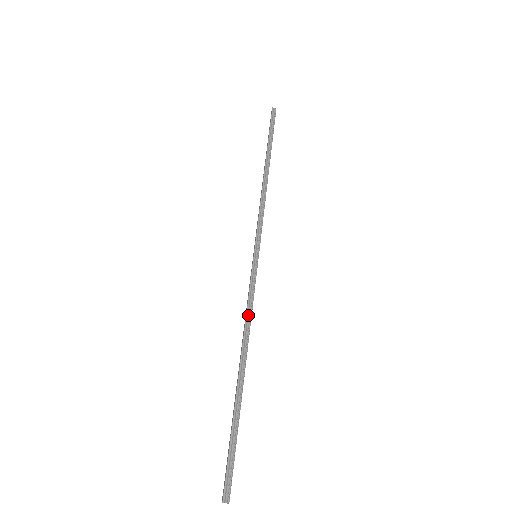
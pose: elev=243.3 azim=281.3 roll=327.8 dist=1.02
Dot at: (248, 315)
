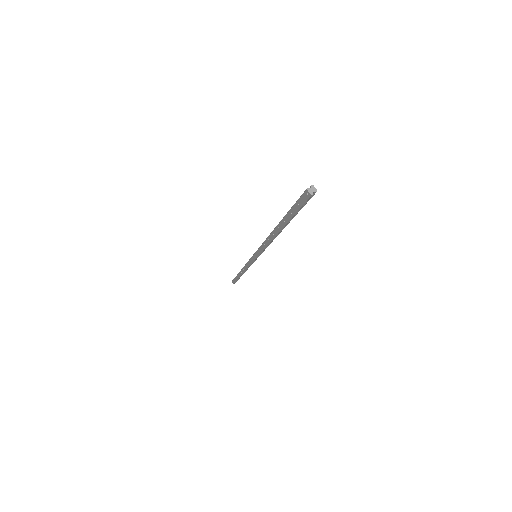
Dot at: (265, 242)
